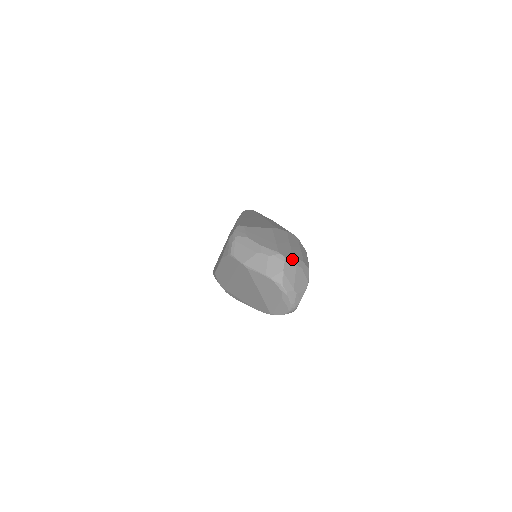
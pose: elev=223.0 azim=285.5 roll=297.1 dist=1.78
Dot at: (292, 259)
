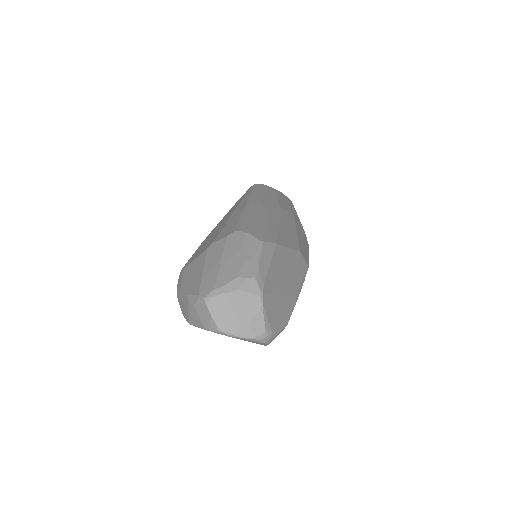
Dot at: (216, 292)
